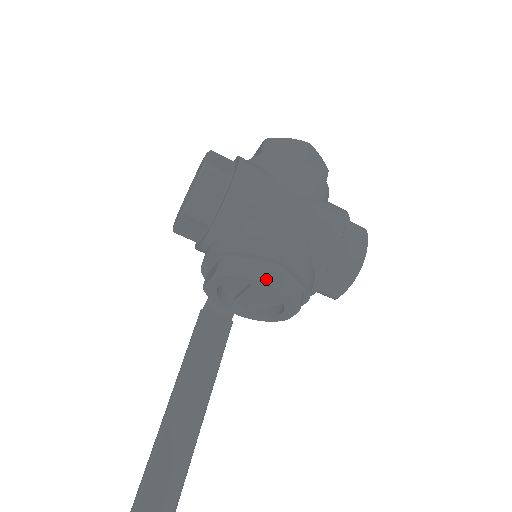
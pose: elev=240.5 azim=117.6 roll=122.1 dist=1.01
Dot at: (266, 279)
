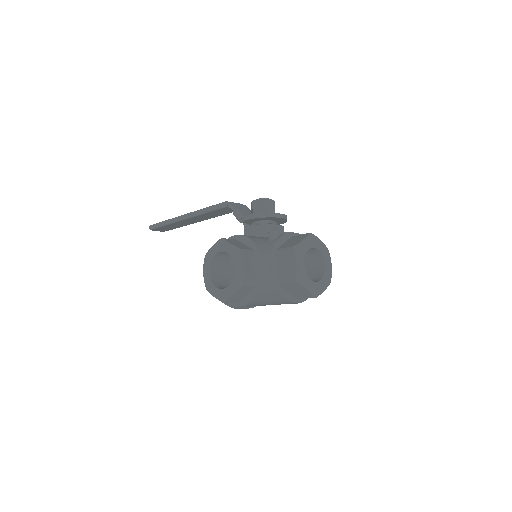
Dot at: occluded
